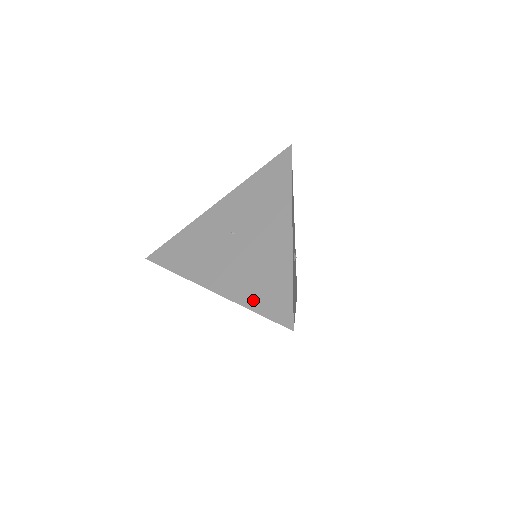
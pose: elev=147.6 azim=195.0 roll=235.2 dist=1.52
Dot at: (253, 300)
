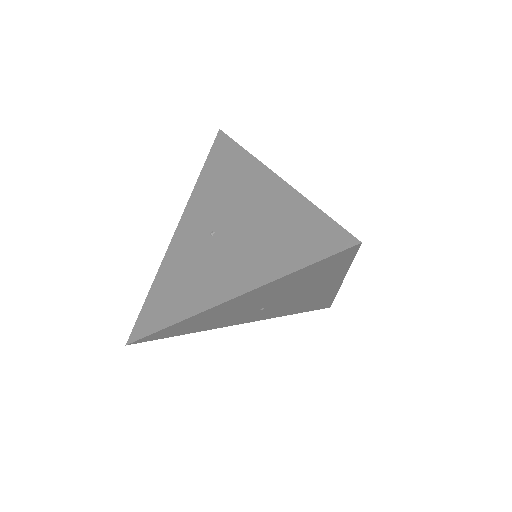
Dot at: (285, 262)
